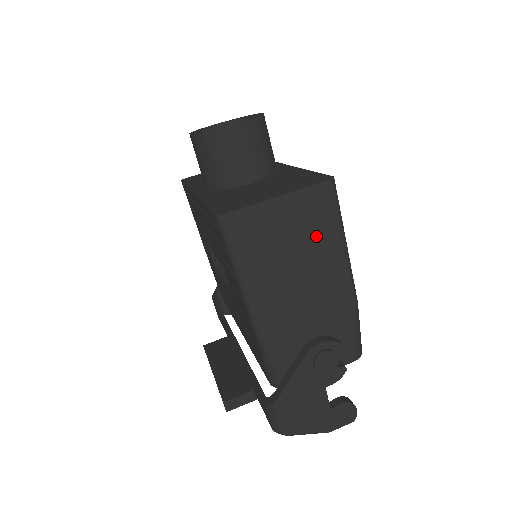
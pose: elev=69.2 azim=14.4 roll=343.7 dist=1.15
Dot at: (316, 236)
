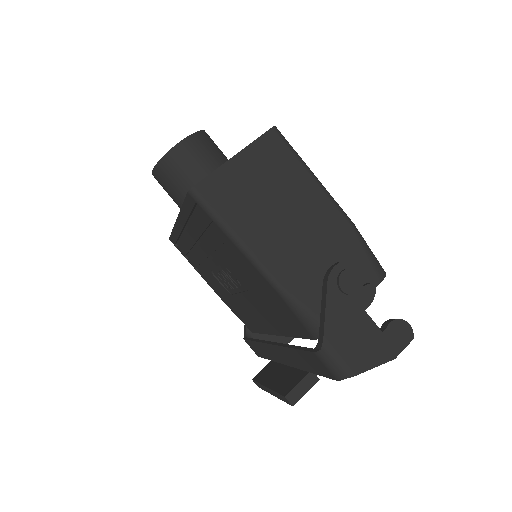
Dot at: (284, 177)
